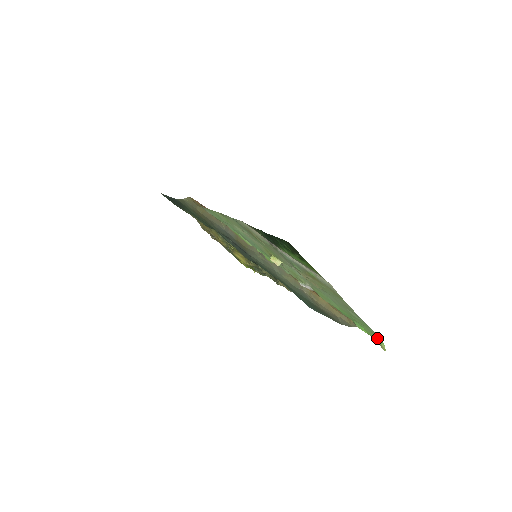
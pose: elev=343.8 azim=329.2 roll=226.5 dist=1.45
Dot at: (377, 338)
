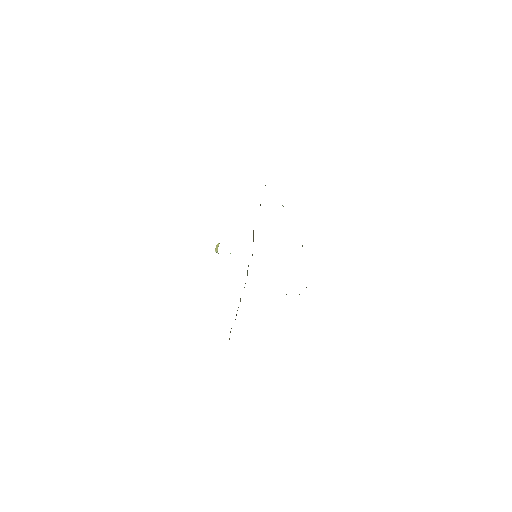
Dot at: occluded
